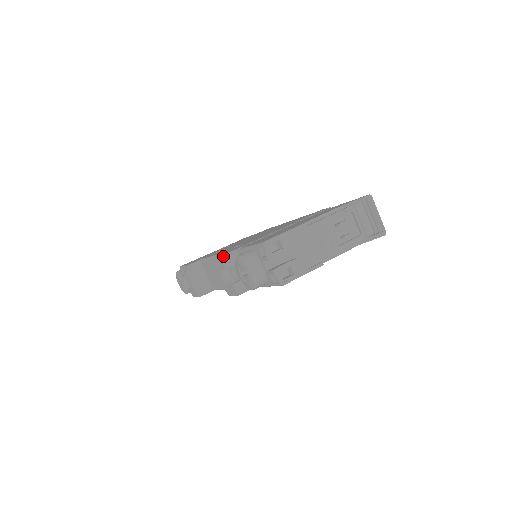
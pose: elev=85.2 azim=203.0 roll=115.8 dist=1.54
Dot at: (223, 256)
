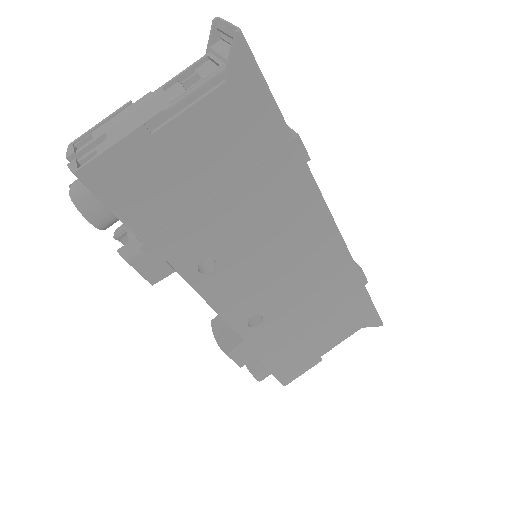
Dot at: (118, 227)
